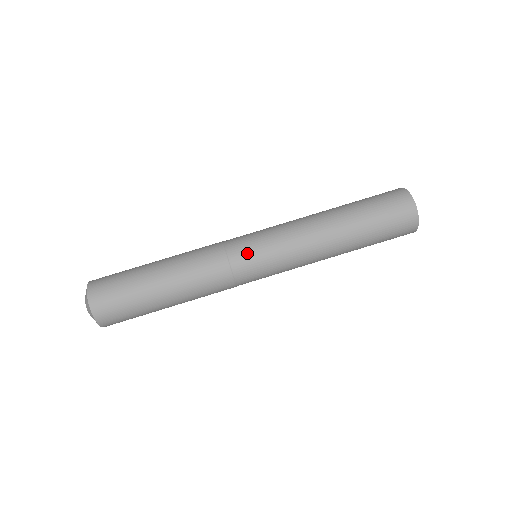
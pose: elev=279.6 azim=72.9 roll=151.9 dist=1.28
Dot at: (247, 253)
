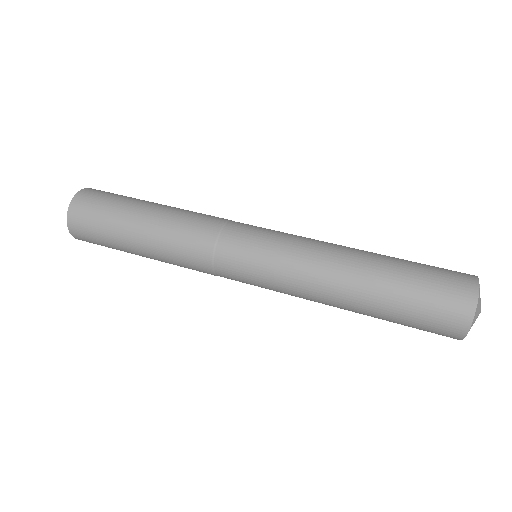
Dot at: (238, 252)
